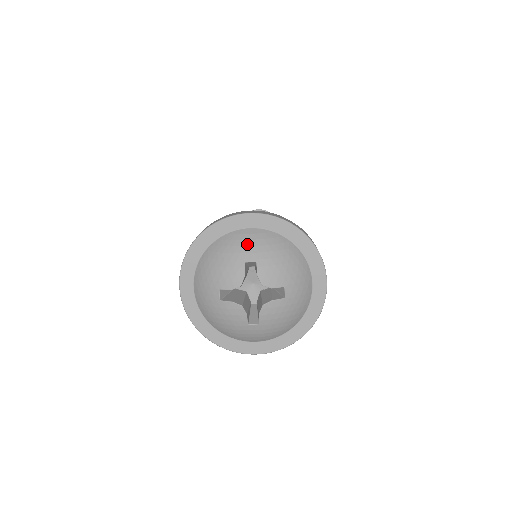
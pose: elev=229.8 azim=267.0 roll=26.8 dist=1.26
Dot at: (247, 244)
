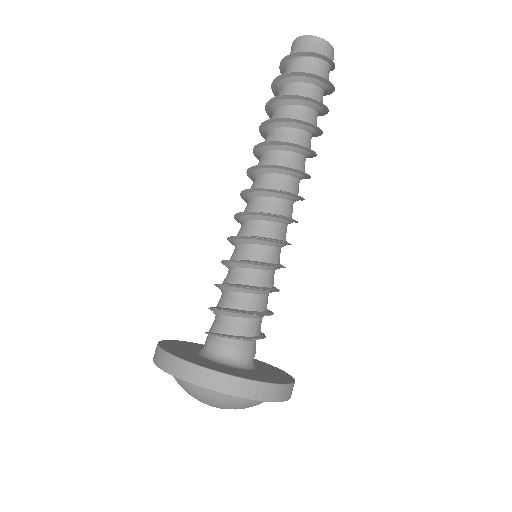
Dot at: (245, 406)
